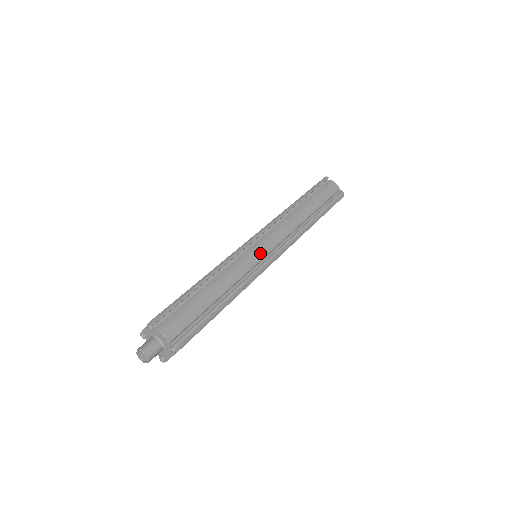
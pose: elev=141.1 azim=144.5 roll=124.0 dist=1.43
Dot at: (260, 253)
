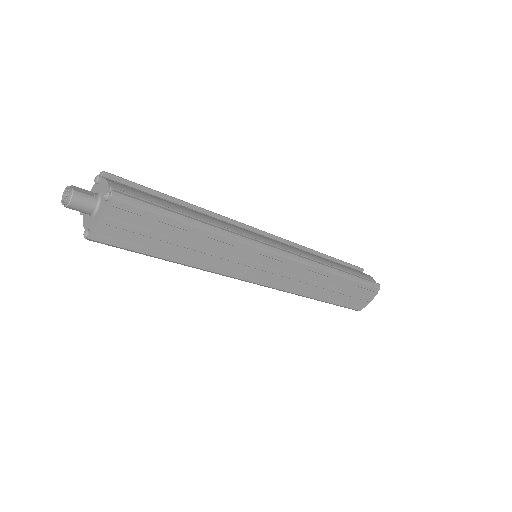
Dot at: (261, 238)
